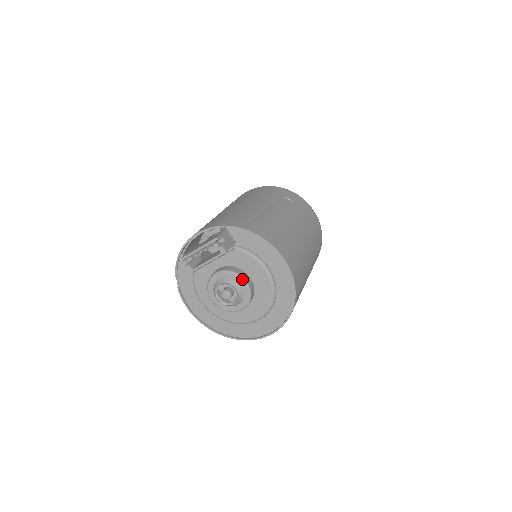
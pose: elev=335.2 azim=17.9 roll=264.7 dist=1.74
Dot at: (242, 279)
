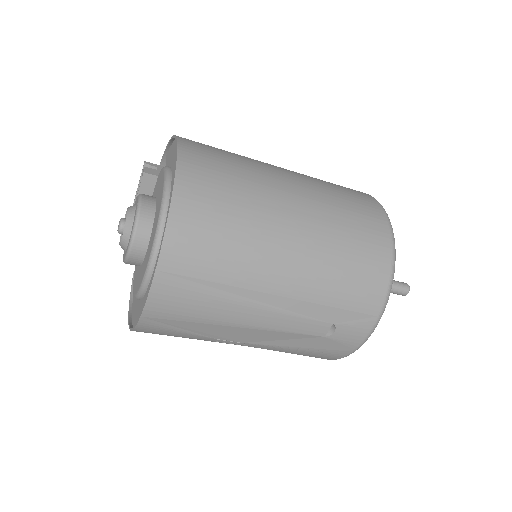
Dot at: (139, 196)
